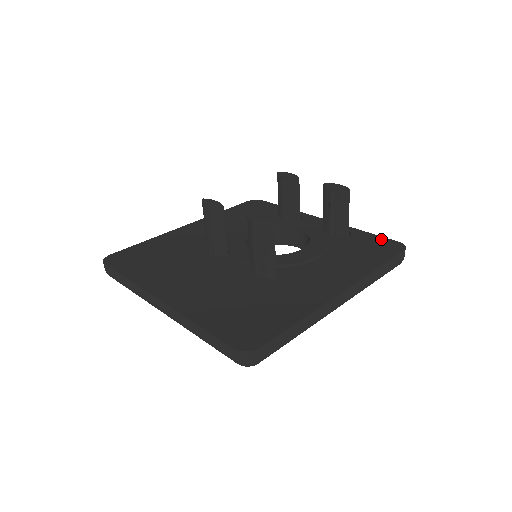
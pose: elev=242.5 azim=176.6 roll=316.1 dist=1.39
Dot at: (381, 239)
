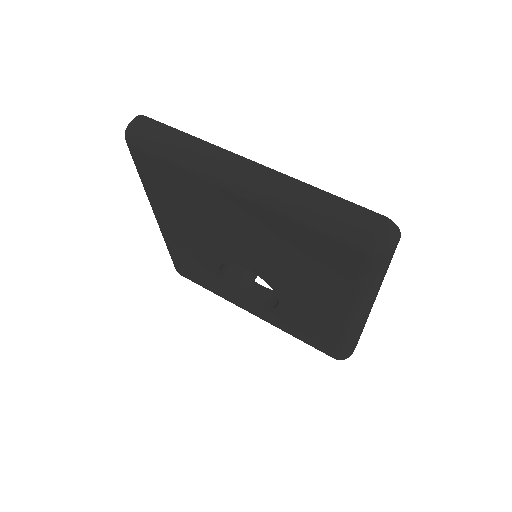
Dot at: occluded
